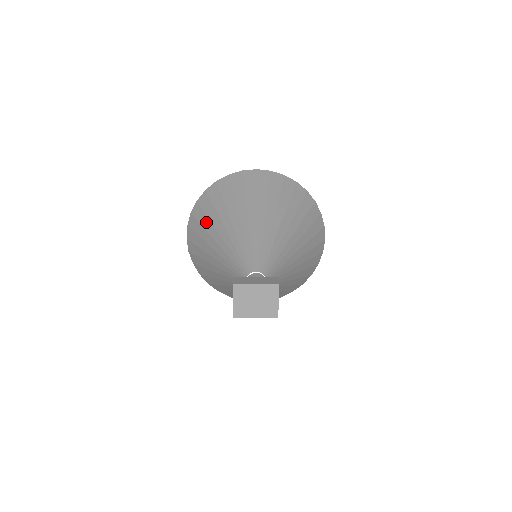
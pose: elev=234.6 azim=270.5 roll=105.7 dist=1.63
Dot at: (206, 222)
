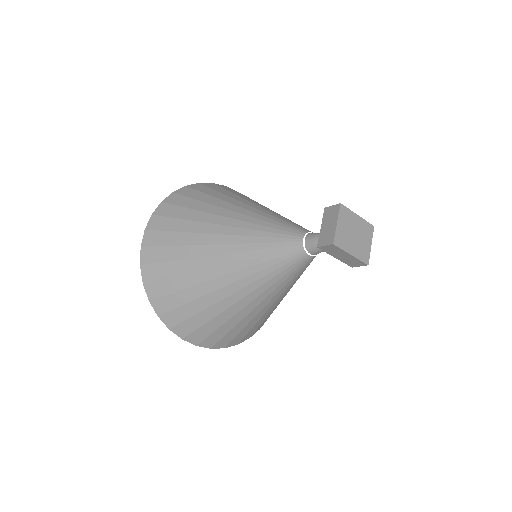
Dot at: (200, 205)
